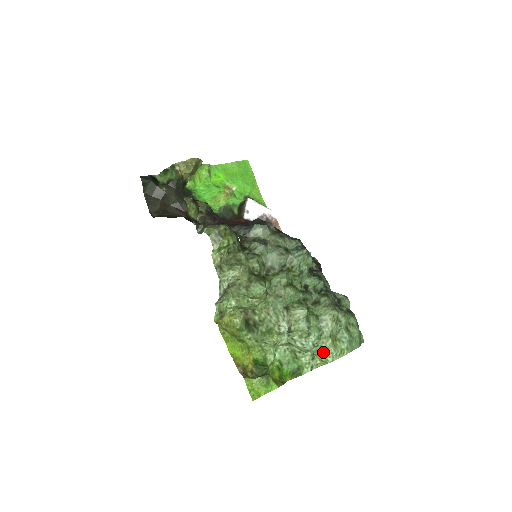
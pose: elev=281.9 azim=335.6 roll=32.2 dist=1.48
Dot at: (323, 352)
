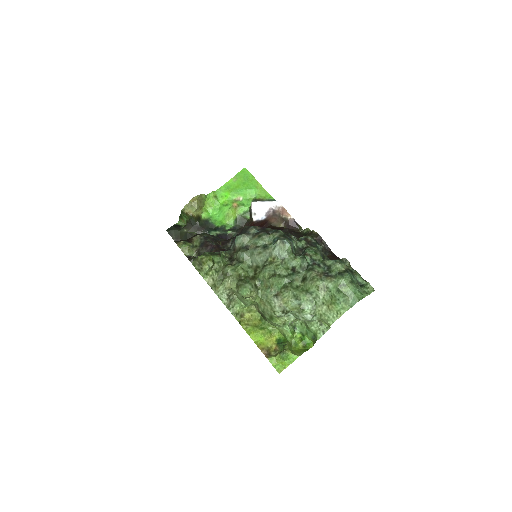
Dot at: (323, 318)
